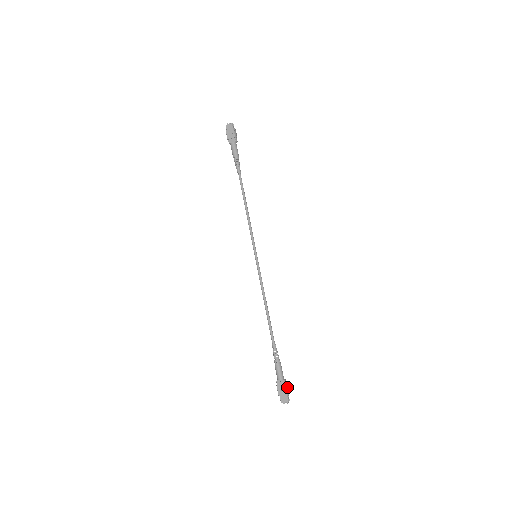
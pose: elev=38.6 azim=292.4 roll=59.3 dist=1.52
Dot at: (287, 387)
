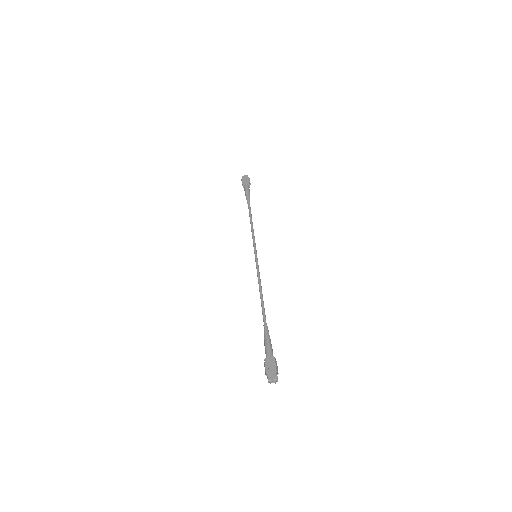
Dot at: occluded
